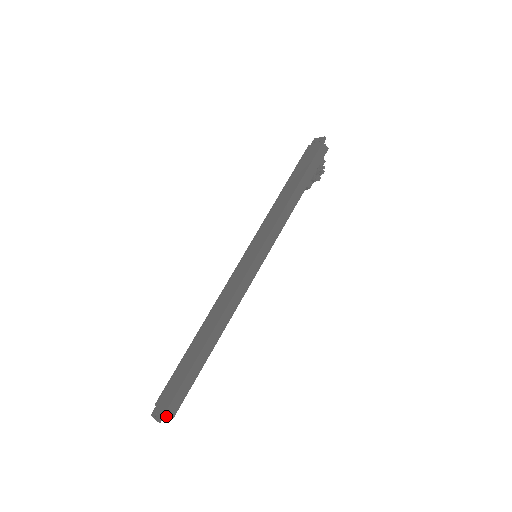
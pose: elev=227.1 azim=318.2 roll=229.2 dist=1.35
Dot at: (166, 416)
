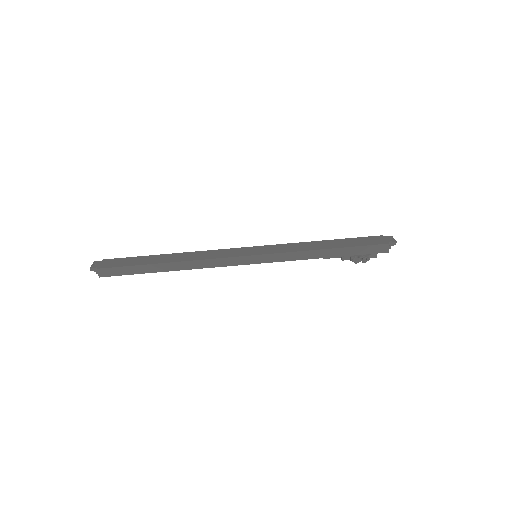
Dot at: (97, 271)
